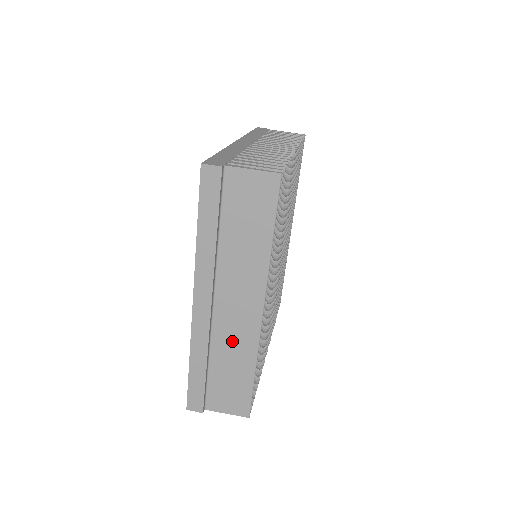
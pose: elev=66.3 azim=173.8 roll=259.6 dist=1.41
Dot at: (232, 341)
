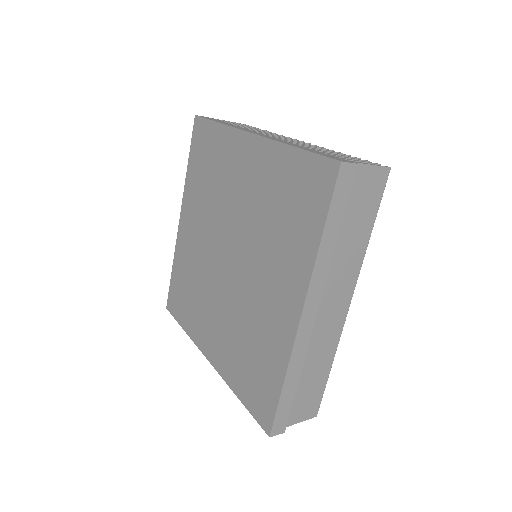
Dot at: (320, 344)
